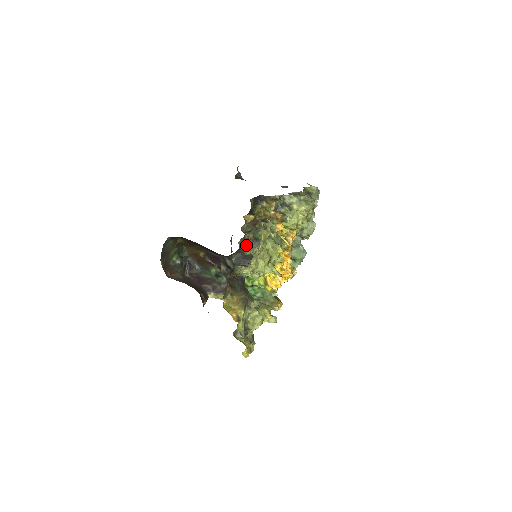
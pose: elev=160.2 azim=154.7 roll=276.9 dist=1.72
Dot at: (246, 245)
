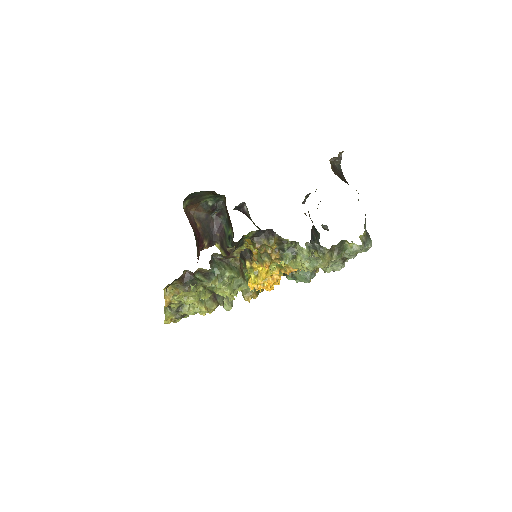
Dot at: (200, 271)
